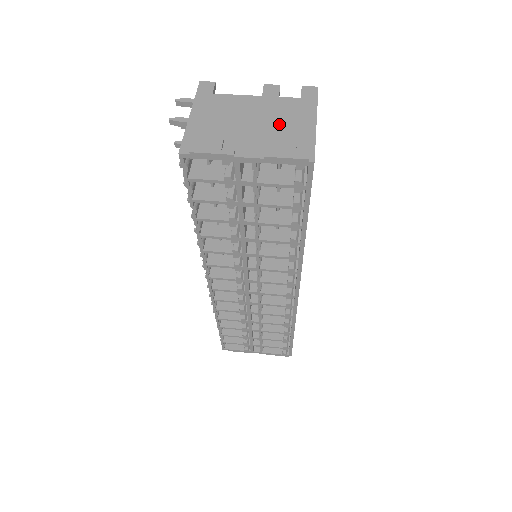
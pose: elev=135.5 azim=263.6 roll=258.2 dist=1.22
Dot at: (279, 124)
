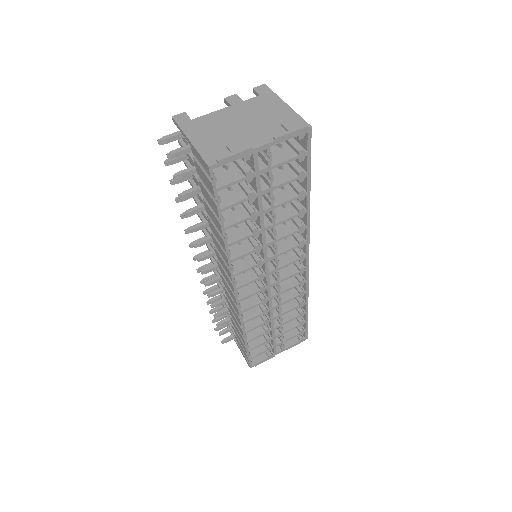
Dot at: (263, 116)
